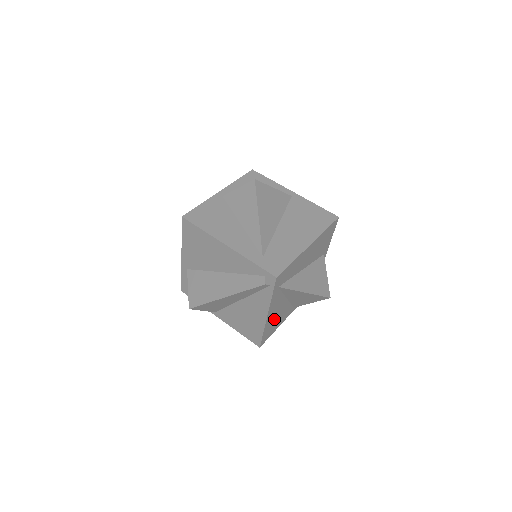
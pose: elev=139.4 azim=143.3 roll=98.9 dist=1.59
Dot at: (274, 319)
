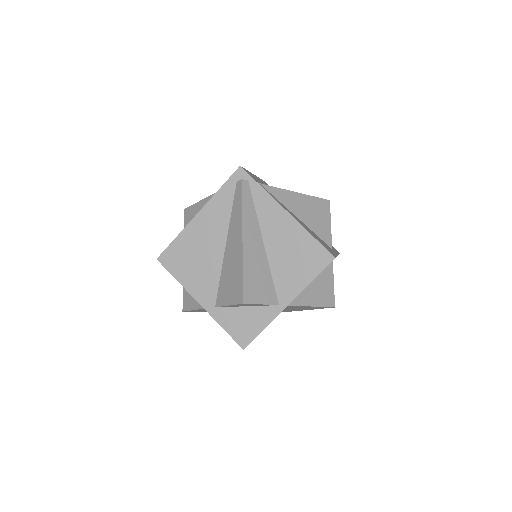
Dot at: occluded
